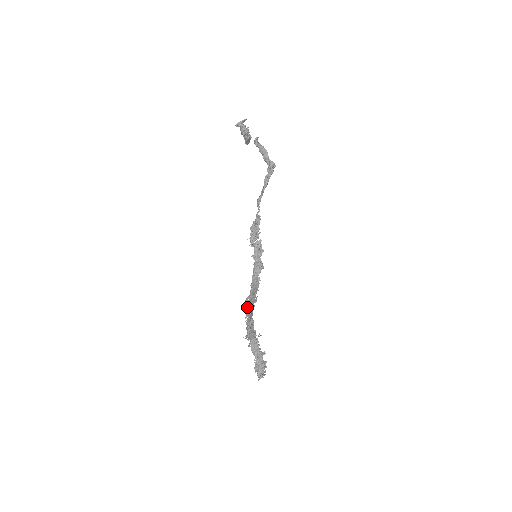
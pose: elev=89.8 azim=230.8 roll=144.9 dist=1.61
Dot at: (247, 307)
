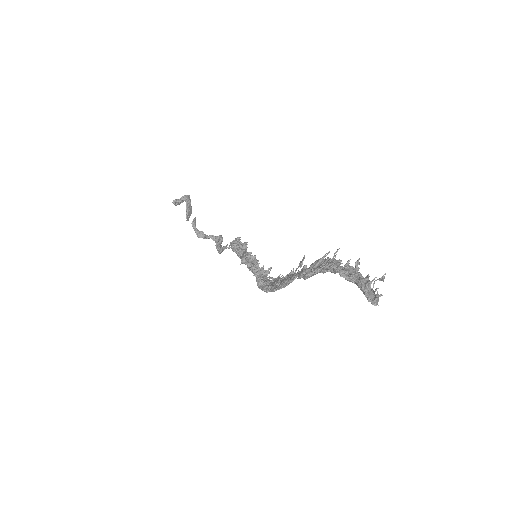
Dot at: (282, 282)
